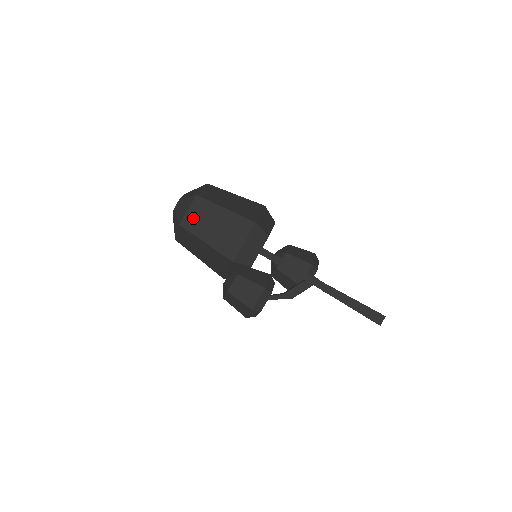
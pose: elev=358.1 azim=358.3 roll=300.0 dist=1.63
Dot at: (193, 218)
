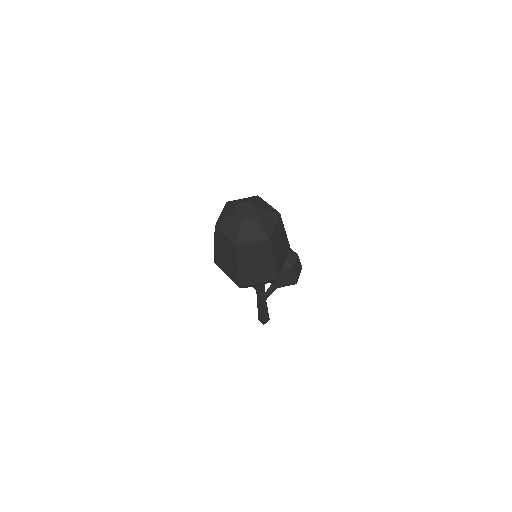
Dot at: (223, 239)
